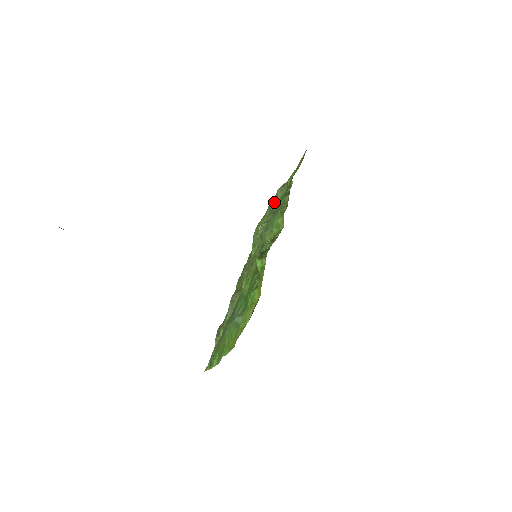
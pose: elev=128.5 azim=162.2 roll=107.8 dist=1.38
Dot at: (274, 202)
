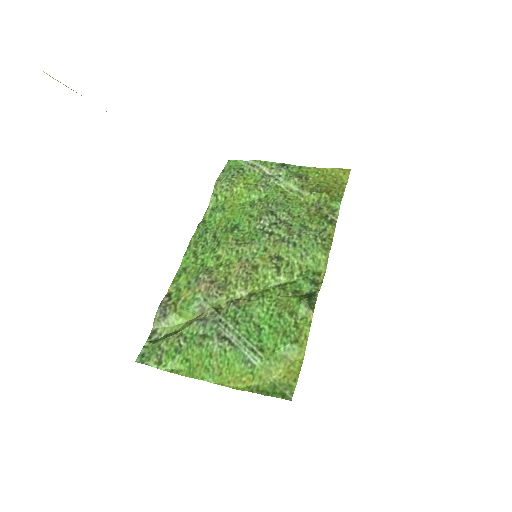
Dot at: (276, 183)
